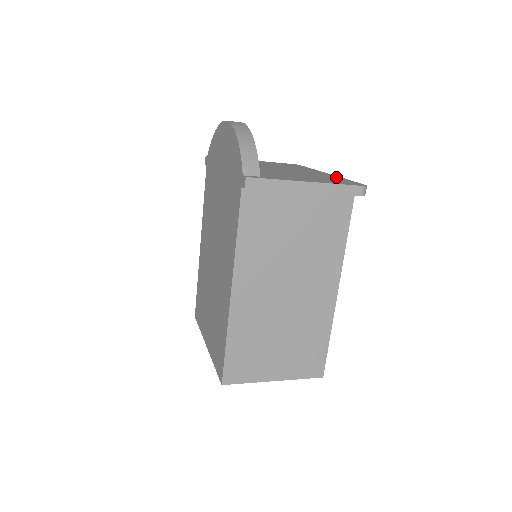
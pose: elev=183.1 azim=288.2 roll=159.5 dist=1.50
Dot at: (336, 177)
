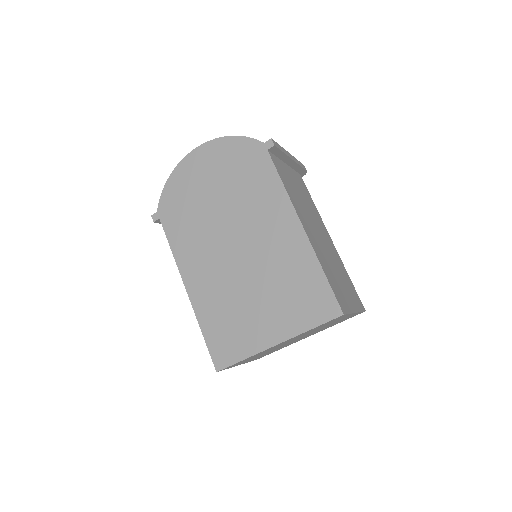
Dot at: occluded
